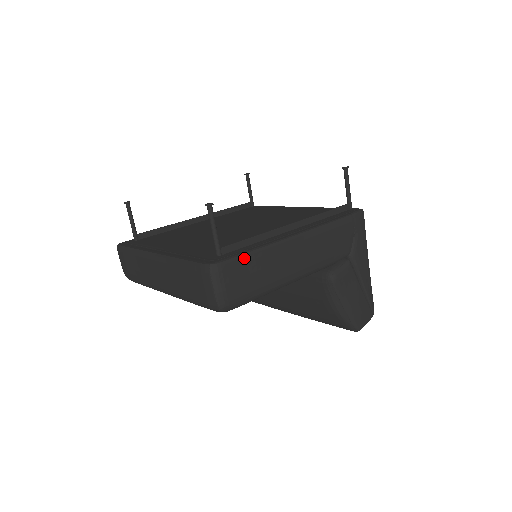
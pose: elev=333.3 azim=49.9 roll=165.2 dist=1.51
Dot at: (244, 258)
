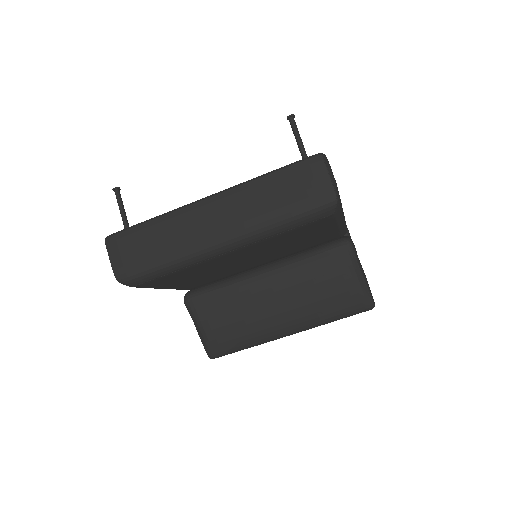
Dot at: occluded
